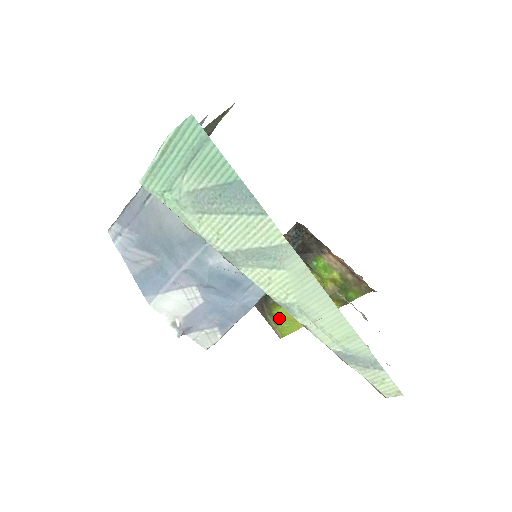
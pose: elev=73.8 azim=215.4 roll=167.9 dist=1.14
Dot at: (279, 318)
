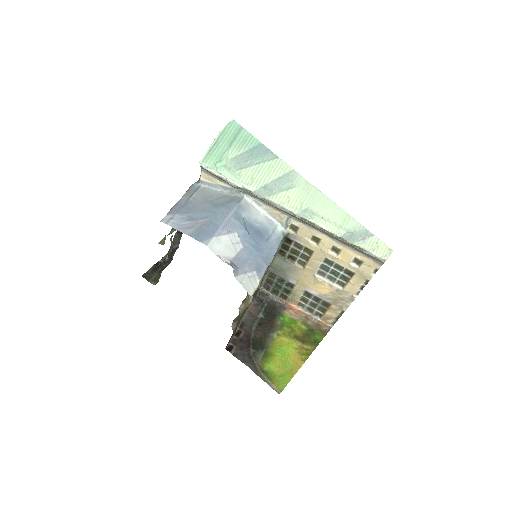
Dot at: (272, 374)
